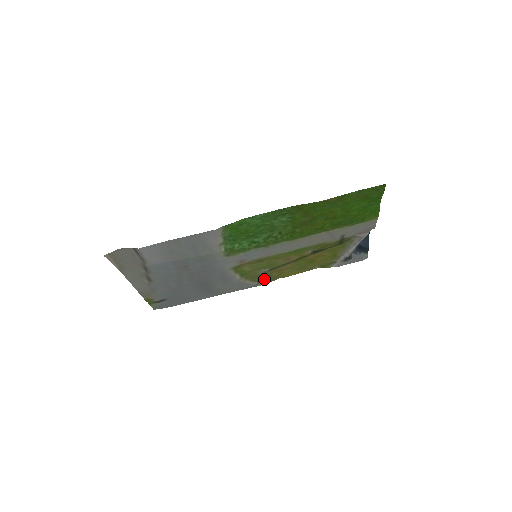
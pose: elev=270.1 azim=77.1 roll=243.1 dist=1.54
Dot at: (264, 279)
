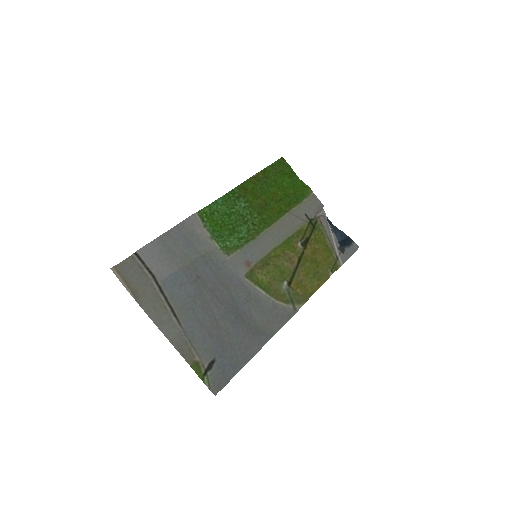
Dot at: (295, 301)
